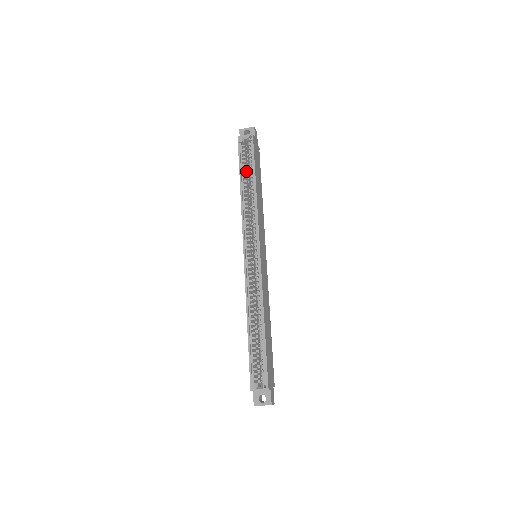
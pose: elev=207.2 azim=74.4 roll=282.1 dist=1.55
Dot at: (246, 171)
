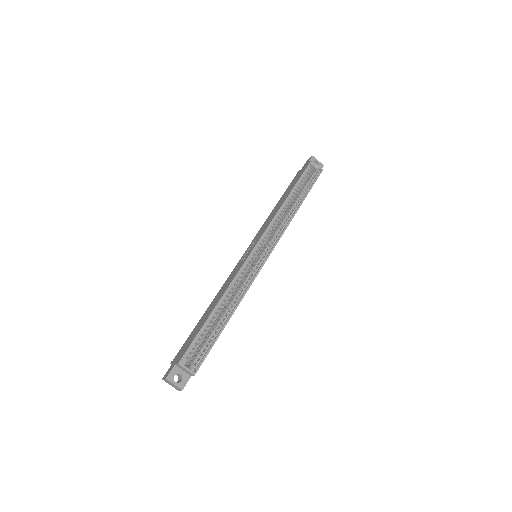
Dot at: (298, 188)
